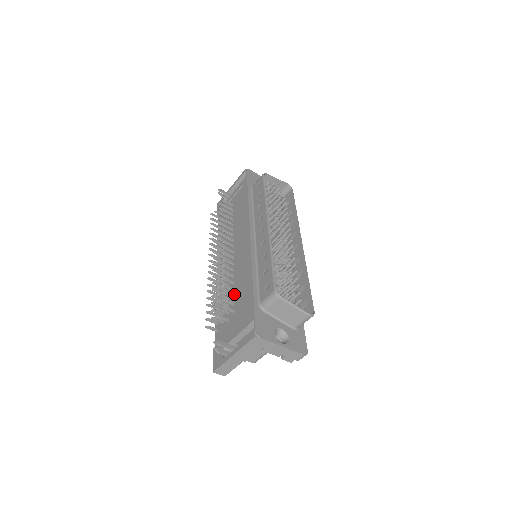
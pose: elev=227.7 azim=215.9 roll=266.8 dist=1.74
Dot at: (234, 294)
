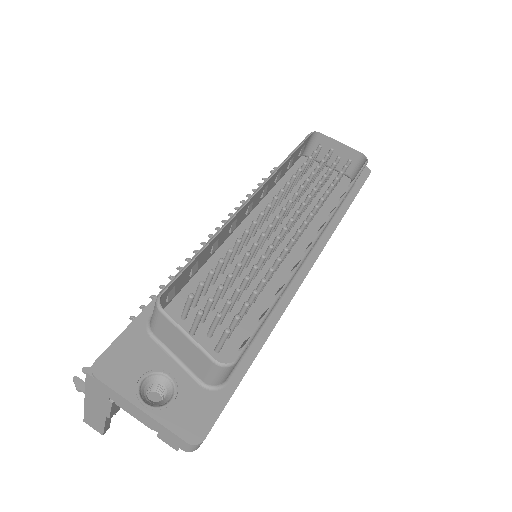
Dot at: occluded
